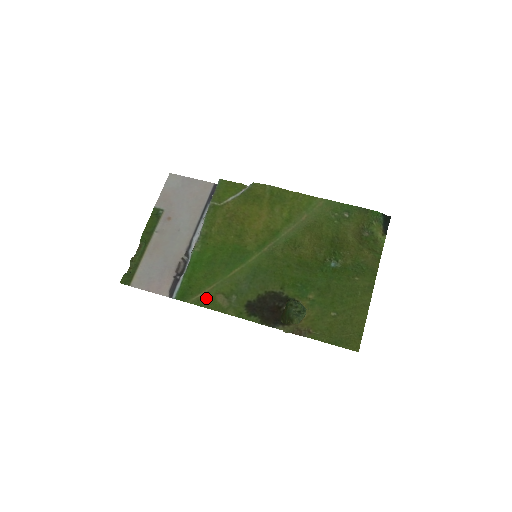
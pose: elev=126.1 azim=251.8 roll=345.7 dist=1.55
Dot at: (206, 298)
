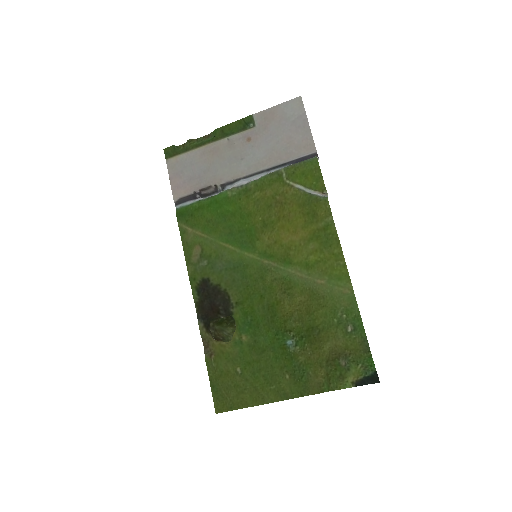
Dot at: (190, 237)
